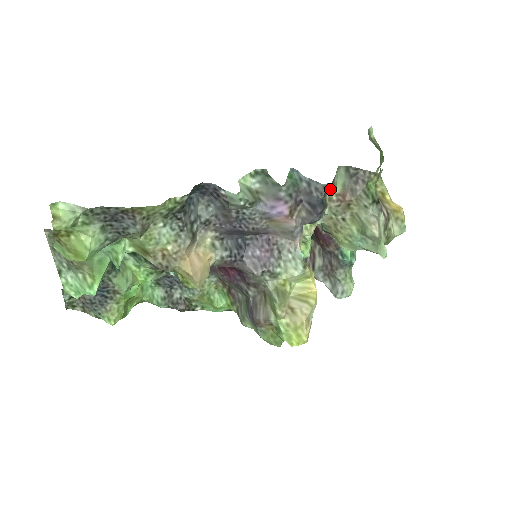
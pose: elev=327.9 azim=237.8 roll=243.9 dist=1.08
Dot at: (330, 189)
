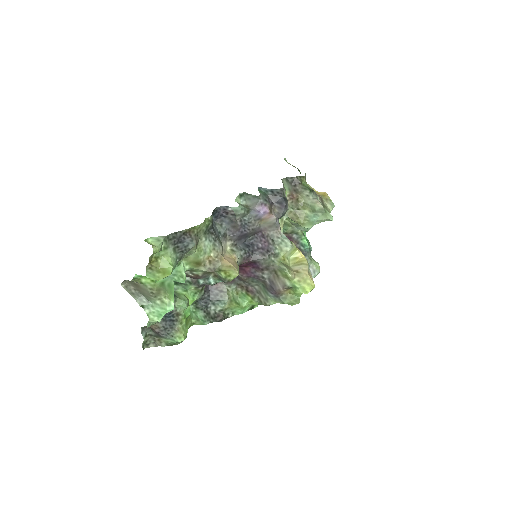
Dot at: (284, 191)
